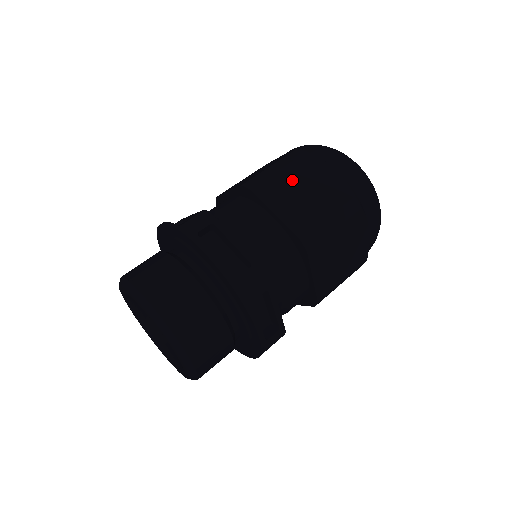
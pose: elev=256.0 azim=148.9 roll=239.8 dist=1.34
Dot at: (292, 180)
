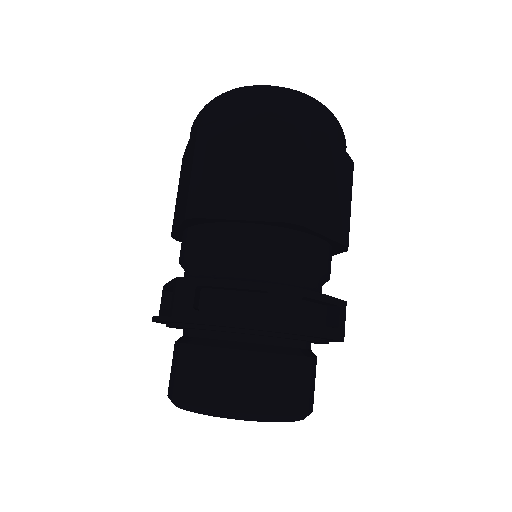
Dot at: (224, 169)
